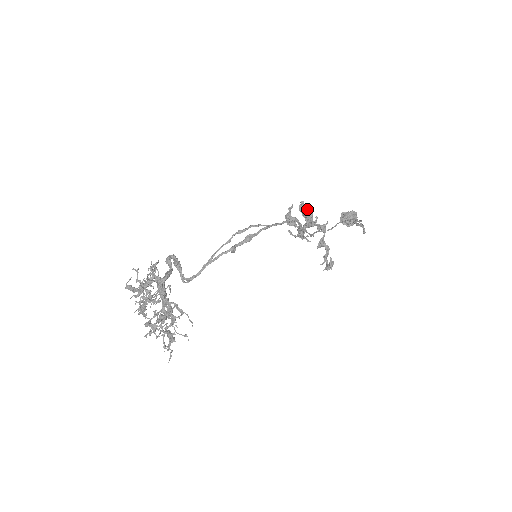
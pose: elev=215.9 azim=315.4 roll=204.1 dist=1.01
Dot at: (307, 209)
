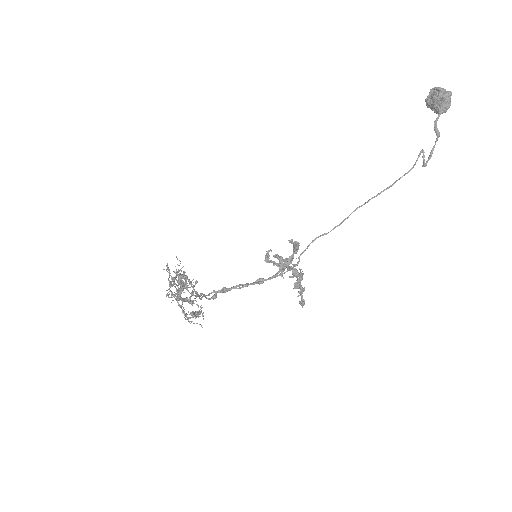
Dot at: (291, 243)
